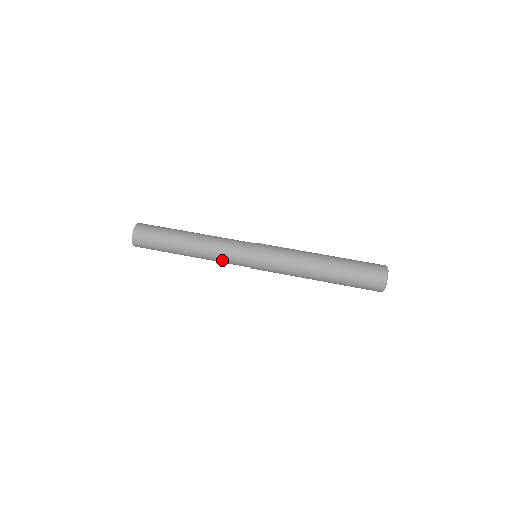
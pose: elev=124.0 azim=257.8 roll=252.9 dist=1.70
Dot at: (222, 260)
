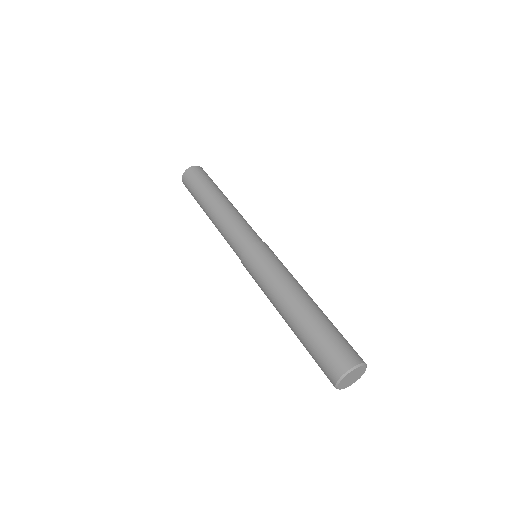
Dot at: occluded
